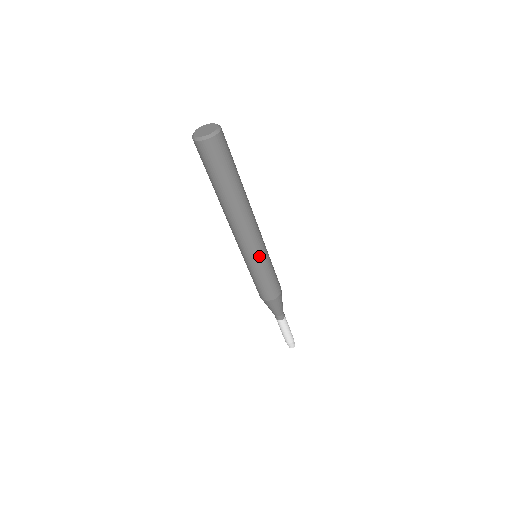
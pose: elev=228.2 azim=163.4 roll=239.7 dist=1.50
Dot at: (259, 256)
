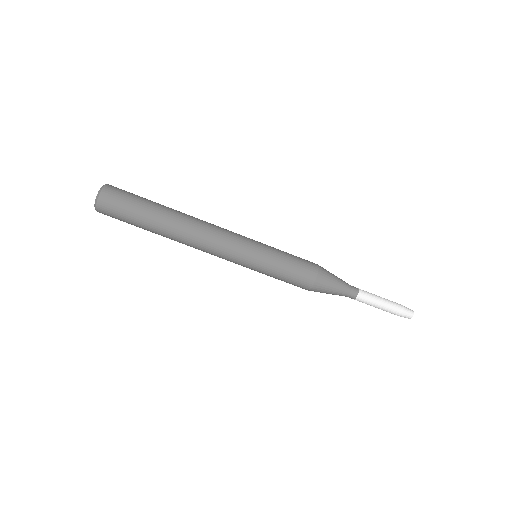
Dot at: (248, 255)
